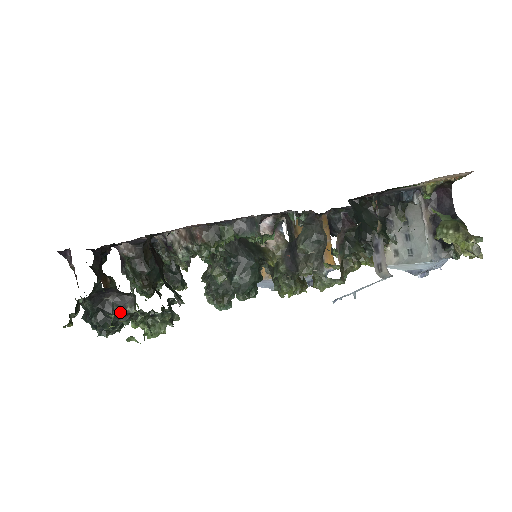
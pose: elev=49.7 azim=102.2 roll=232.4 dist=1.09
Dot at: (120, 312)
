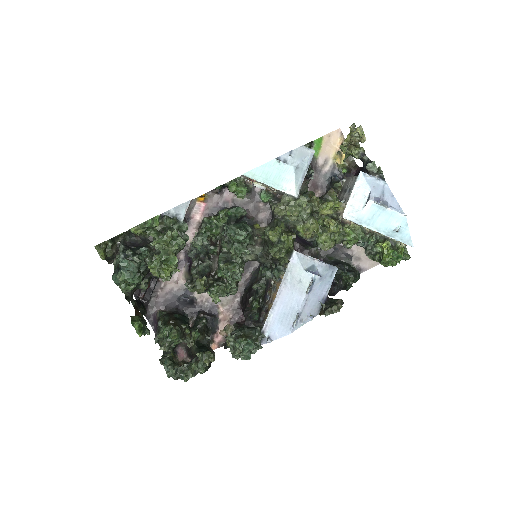
Dot at: (142, 247)
